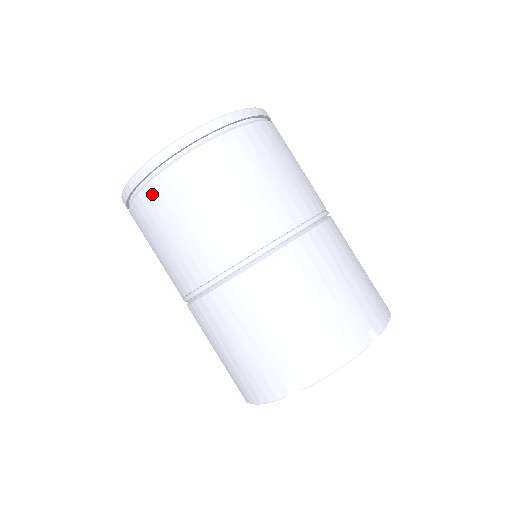
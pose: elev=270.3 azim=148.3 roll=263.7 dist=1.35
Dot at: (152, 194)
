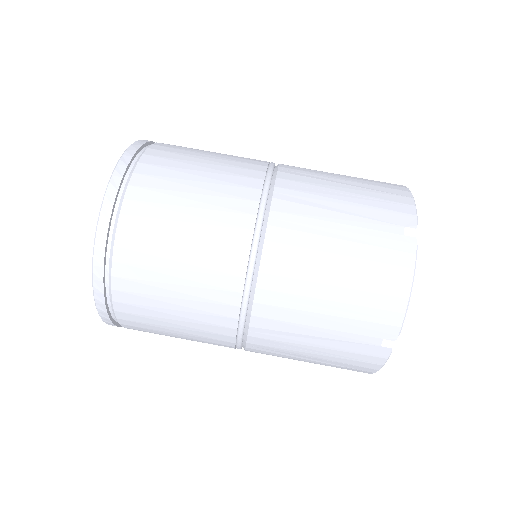
Dot at: (124, 310)
